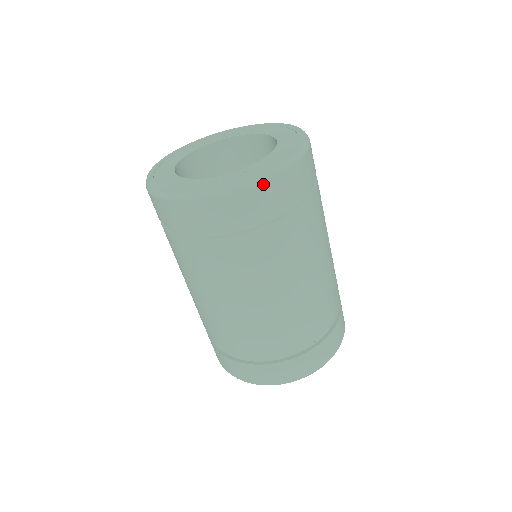
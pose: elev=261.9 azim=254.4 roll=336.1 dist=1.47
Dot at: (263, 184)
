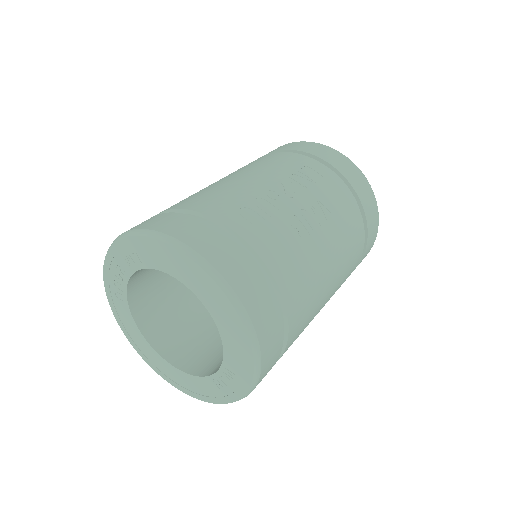
Dot at: (260, 377)
